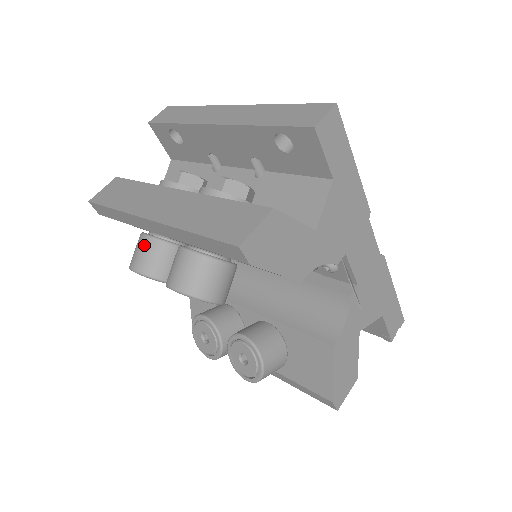
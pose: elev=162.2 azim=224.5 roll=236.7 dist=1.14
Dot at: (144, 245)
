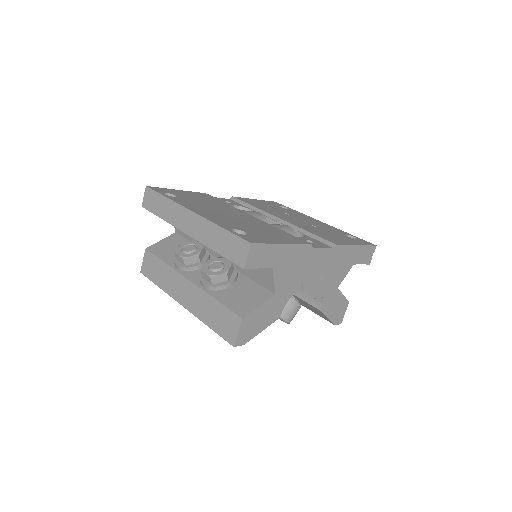
Dot at: occluded
